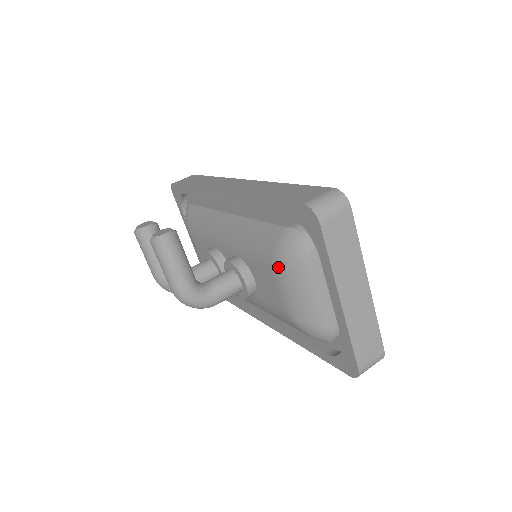
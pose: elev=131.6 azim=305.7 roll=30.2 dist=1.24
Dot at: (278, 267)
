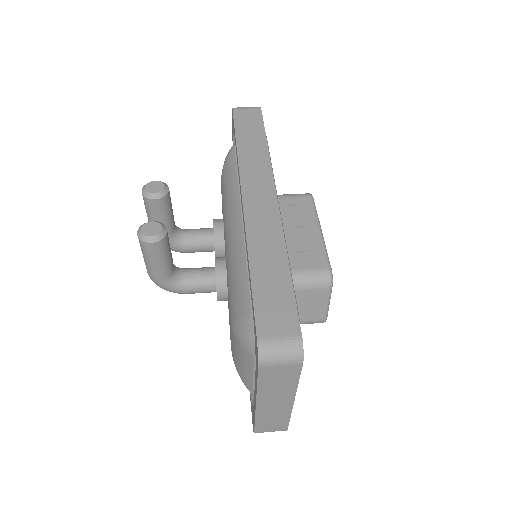
Dot at: (232, 331)
